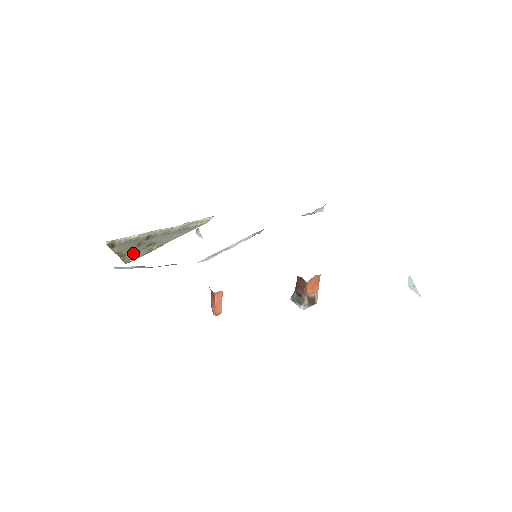
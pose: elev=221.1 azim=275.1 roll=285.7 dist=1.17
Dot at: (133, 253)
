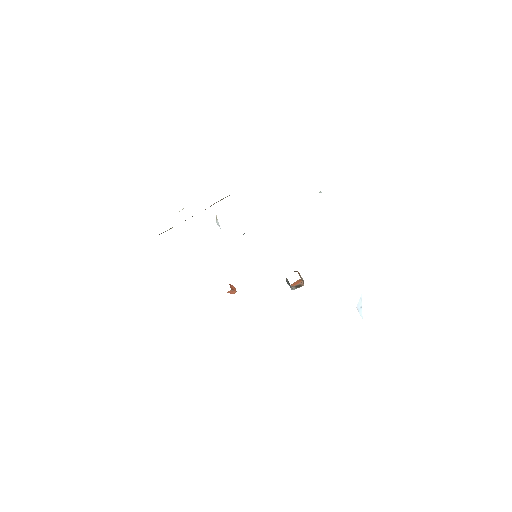
Dot at: occluded
